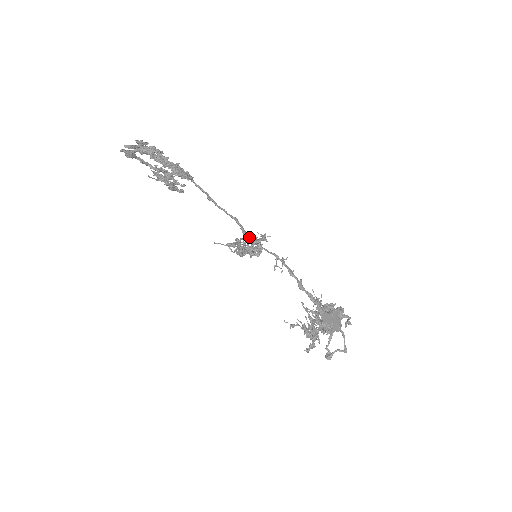
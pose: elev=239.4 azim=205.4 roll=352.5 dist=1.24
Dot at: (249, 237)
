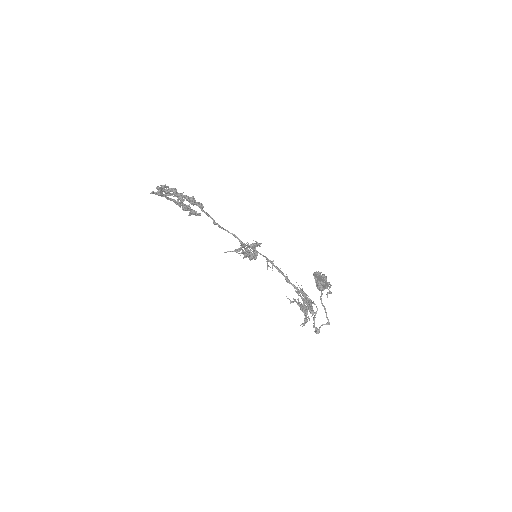
Dot at: occluded
